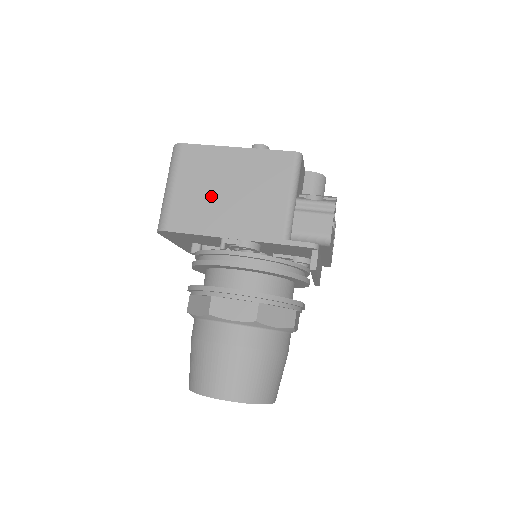
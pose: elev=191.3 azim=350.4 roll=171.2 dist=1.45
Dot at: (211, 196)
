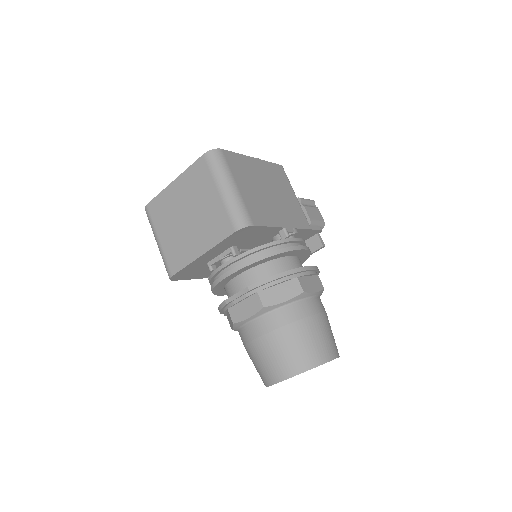
Dot at: (262, 195)
